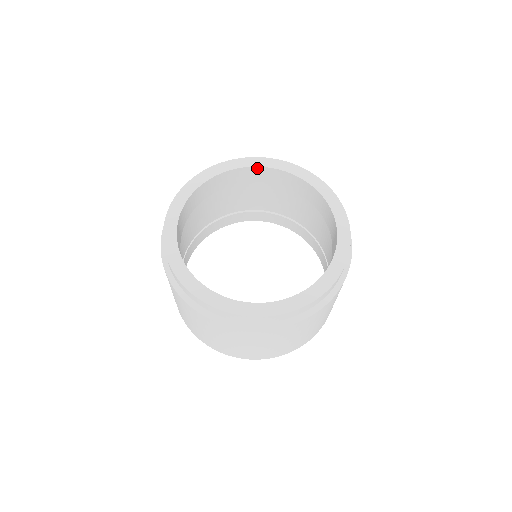
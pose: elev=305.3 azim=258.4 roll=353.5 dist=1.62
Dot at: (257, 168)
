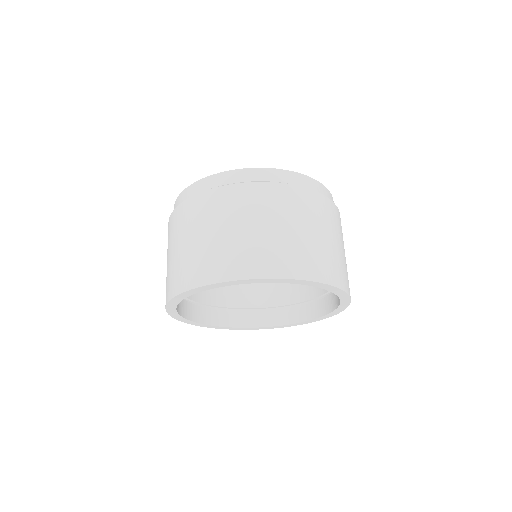
Dot at: occluded
